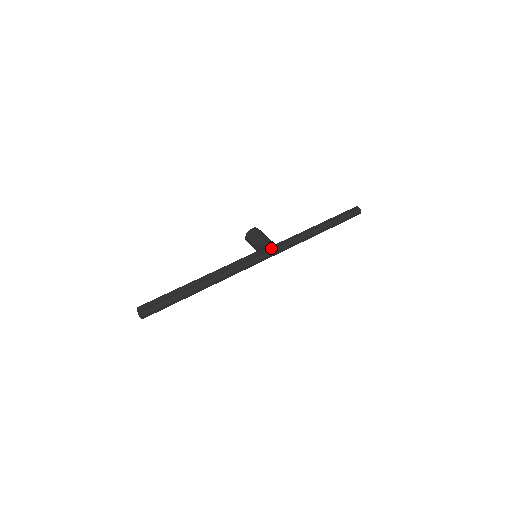
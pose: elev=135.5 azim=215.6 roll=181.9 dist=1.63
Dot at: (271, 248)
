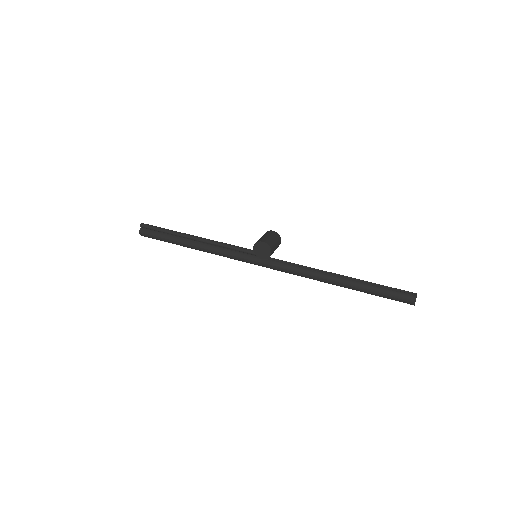
Dot at: (269, 255)
